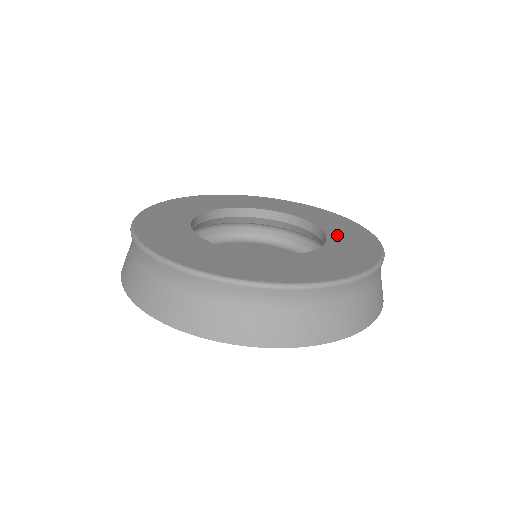
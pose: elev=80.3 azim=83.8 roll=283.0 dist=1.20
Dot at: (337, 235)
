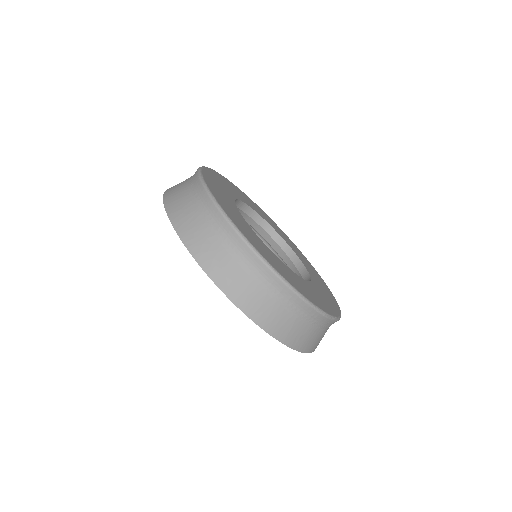
Dot at: (309, 286)
